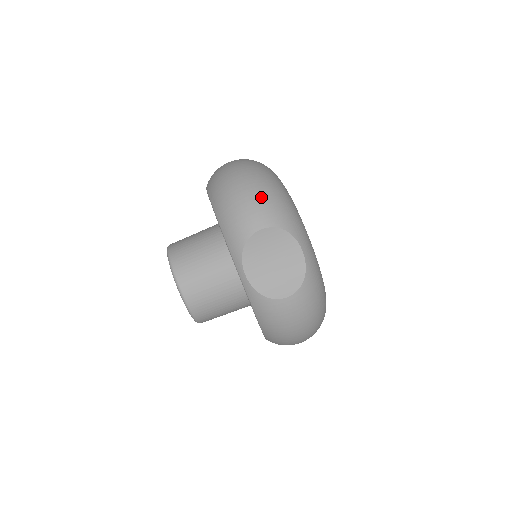
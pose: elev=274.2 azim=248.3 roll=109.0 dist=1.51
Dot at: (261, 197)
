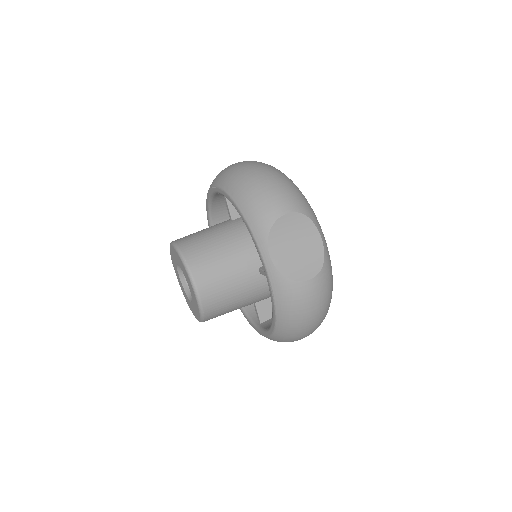
Dot at: (282, 186)
